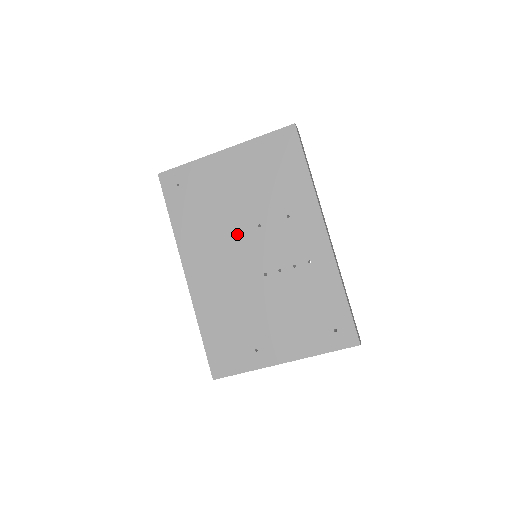
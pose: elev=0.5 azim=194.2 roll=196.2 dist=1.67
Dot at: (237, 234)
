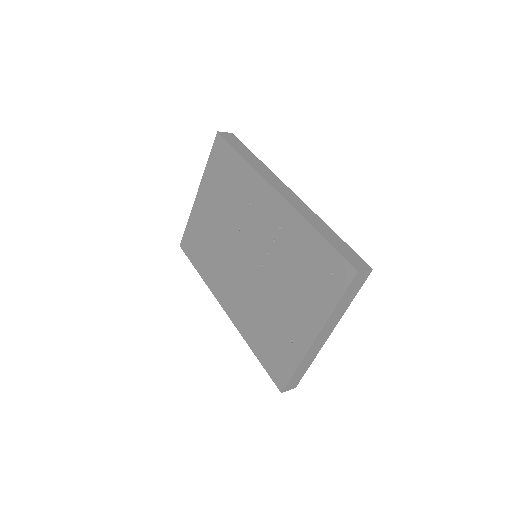
Dot at: (232, 249)
